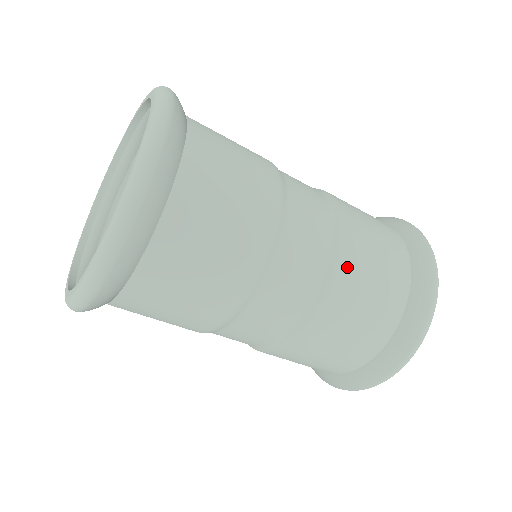
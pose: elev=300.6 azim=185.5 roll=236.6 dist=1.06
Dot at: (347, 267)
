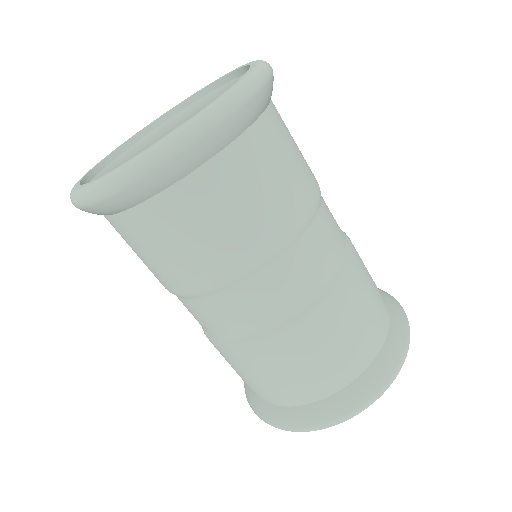
Dot at: occluded
